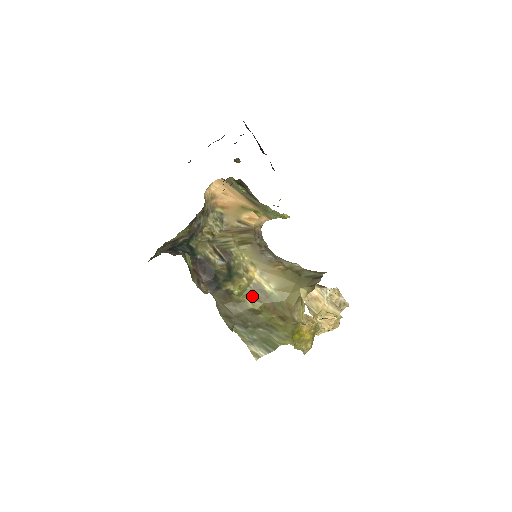
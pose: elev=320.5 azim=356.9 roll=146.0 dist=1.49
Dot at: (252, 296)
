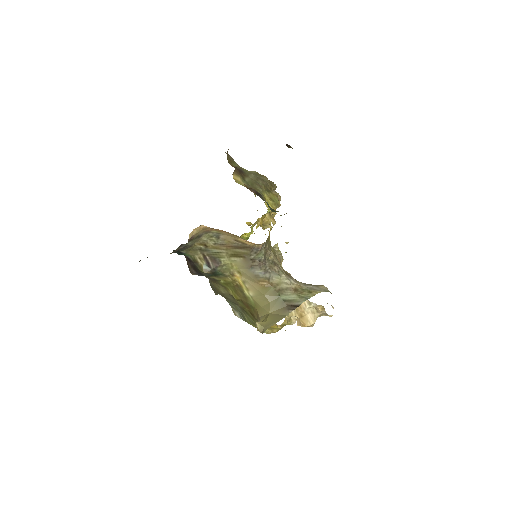
Dot at: (234, 289)
